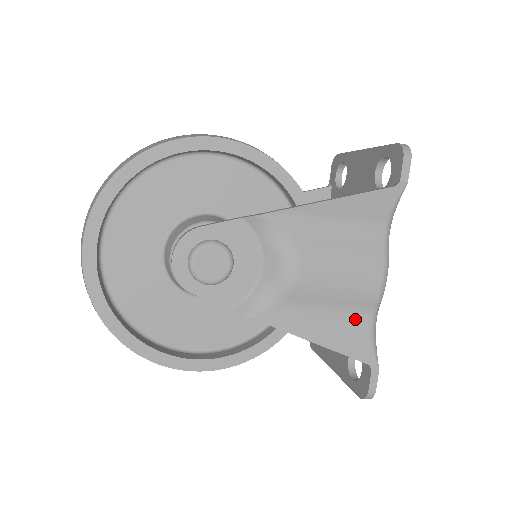
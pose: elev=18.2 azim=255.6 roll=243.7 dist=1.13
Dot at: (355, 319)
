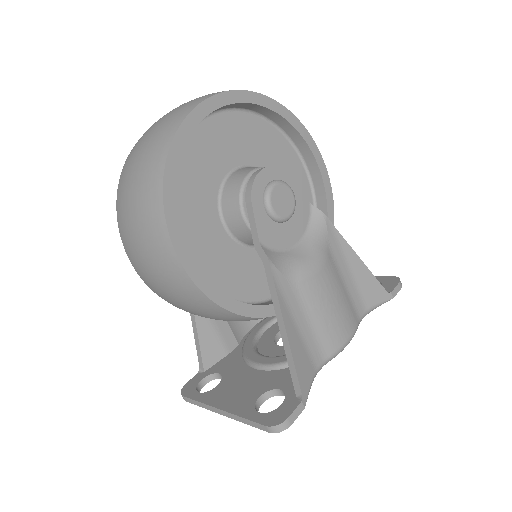
Dot at: (313, 351)
